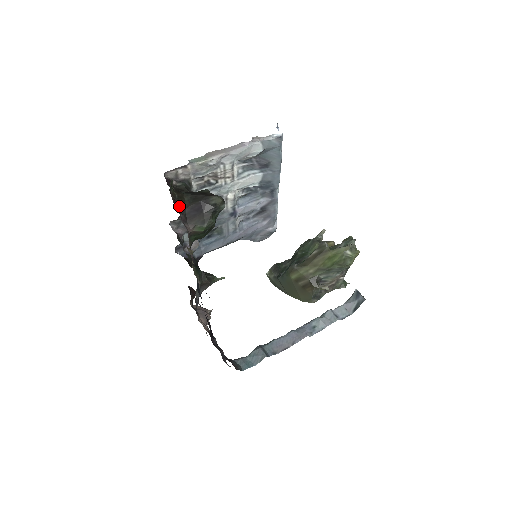
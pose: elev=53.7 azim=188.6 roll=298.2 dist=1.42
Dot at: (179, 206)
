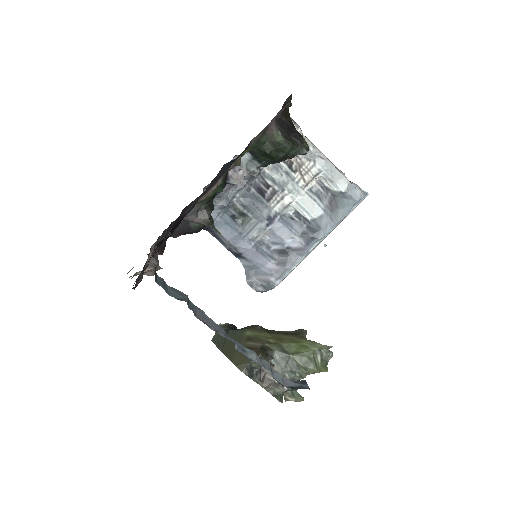
Dot at: (284, 110)
